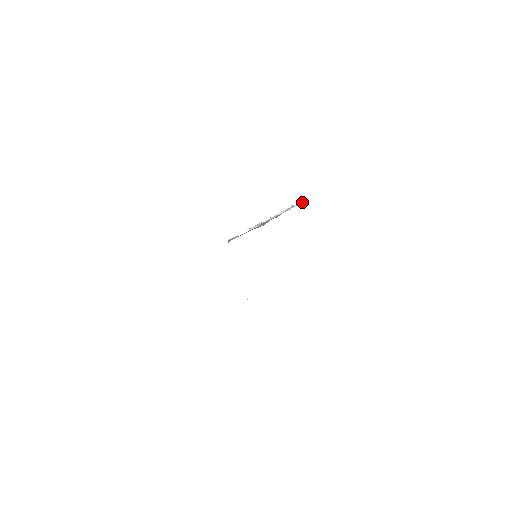
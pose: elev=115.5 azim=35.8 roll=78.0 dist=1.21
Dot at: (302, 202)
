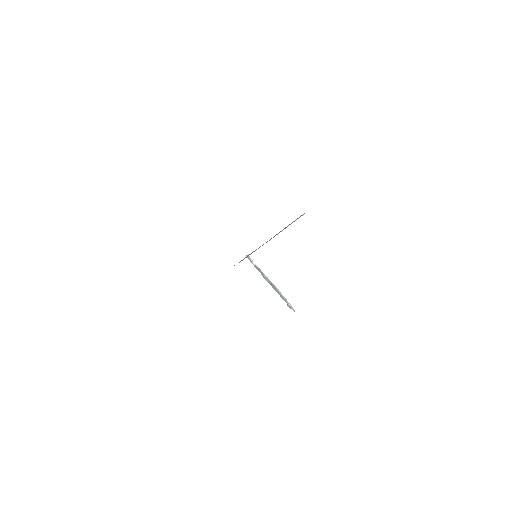
Dot at: (291, 307)
